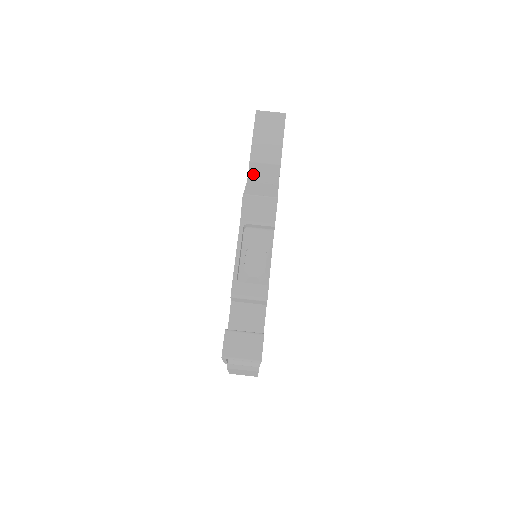
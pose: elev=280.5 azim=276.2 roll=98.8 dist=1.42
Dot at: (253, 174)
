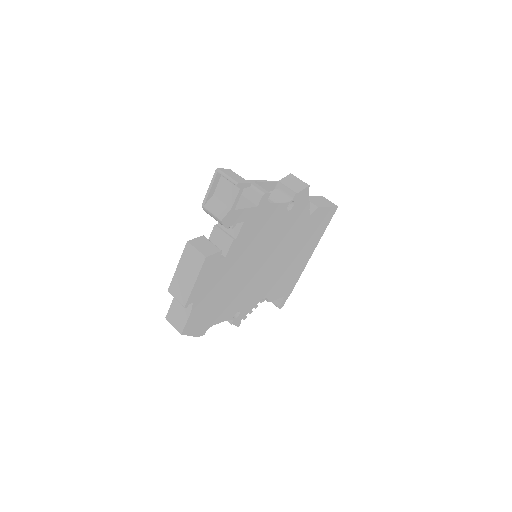
Dot at: occluded
